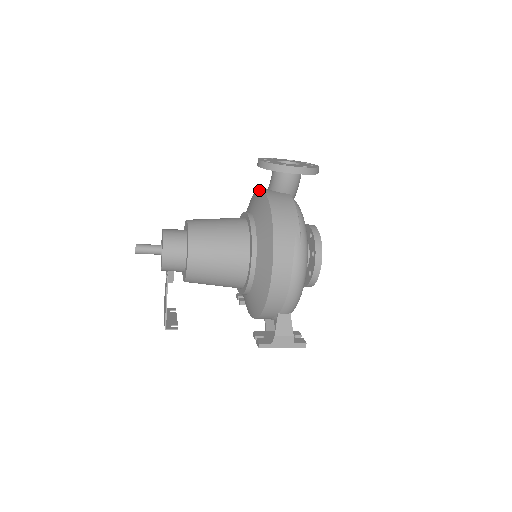
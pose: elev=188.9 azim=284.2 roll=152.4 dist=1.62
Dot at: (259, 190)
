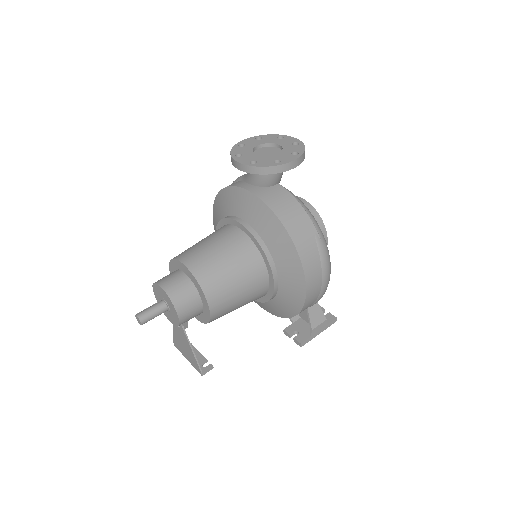
Dot at: (240, 189)
